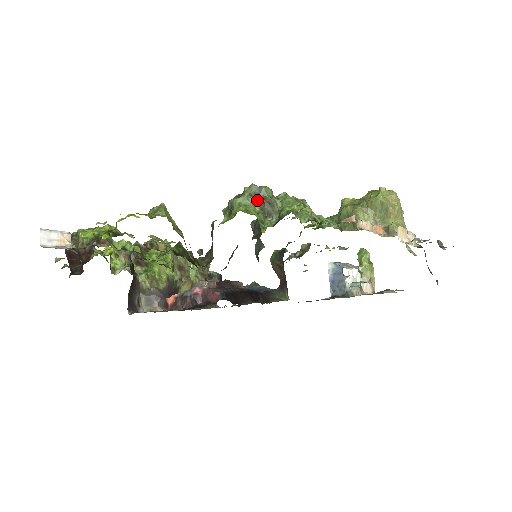
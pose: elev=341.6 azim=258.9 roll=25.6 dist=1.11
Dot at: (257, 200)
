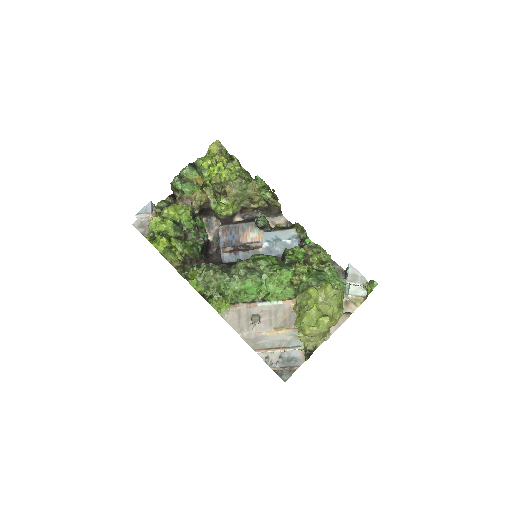
Dot at: occluded
